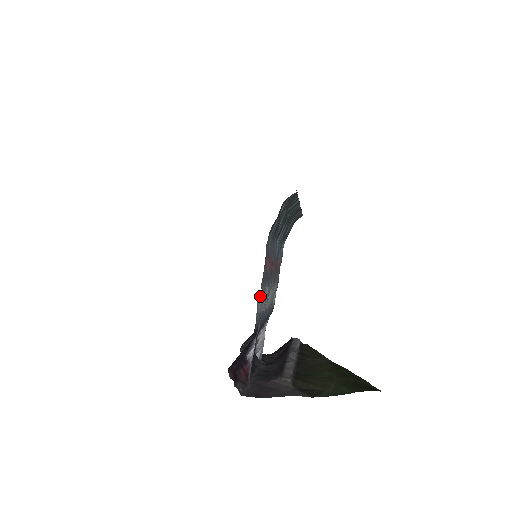
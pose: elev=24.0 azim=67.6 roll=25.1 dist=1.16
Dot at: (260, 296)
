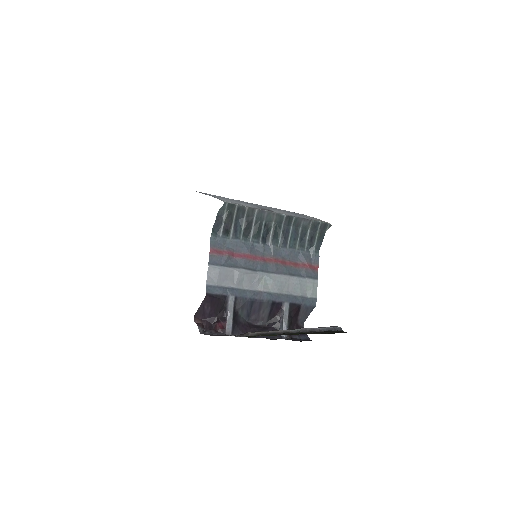
Dot at: (213, 272)
